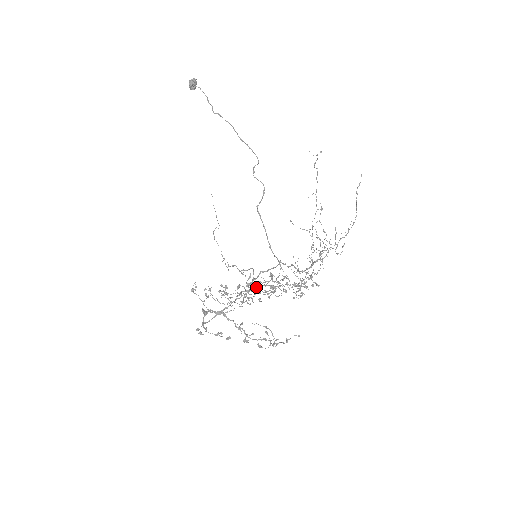
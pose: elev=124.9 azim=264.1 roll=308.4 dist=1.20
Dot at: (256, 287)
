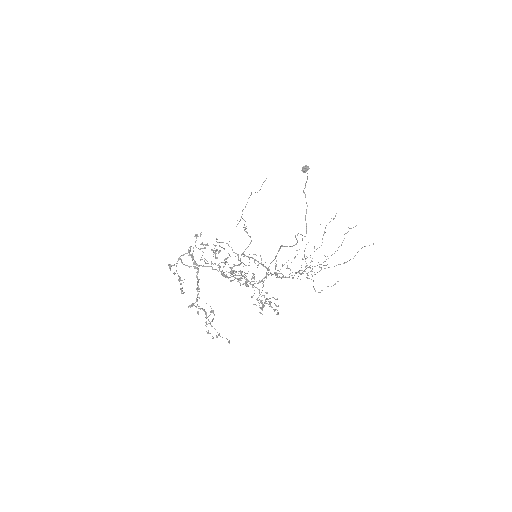
Dot at: occluded
